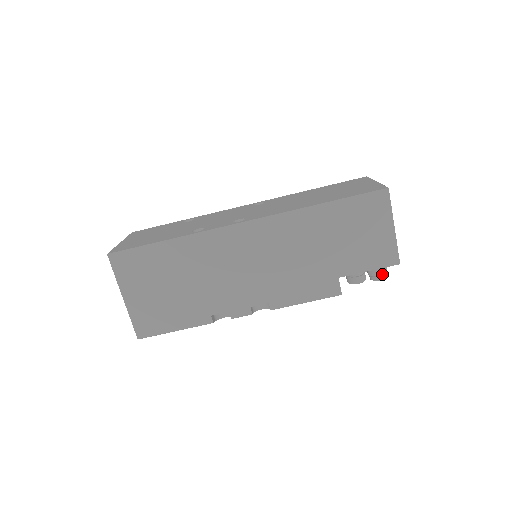
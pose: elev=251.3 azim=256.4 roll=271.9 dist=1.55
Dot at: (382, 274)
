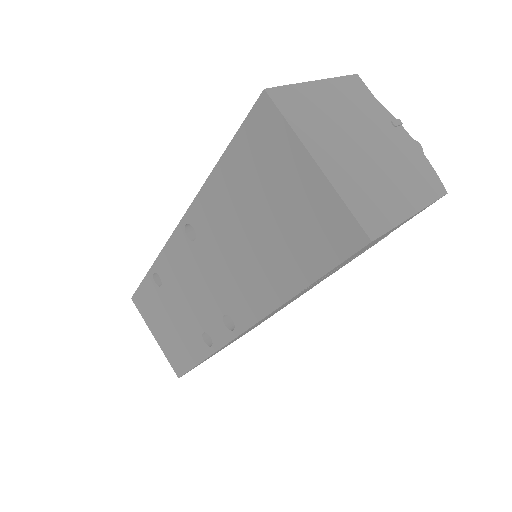
Dot at: occluded
